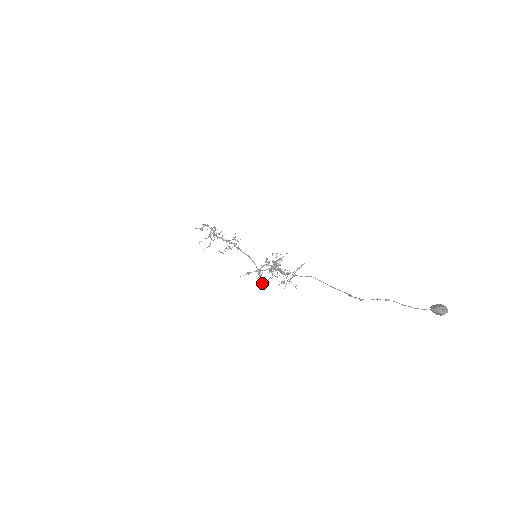
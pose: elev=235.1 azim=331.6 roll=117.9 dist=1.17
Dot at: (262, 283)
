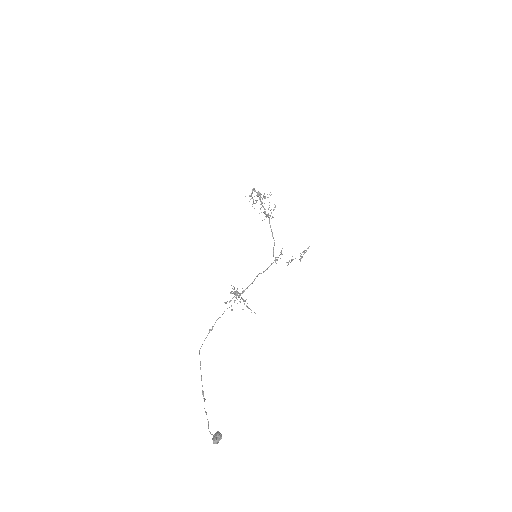
Dot at: occluded
